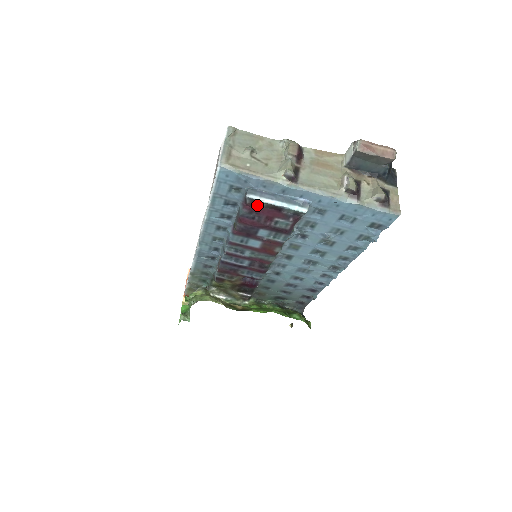
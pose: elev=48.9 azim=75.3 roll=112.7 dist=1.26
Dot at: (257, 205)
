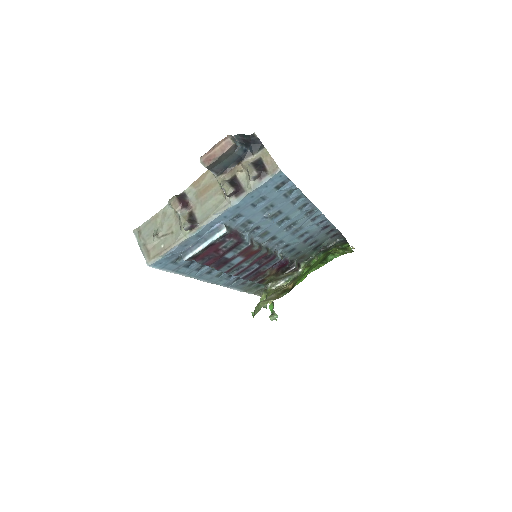
Dot at: (198, 255)
